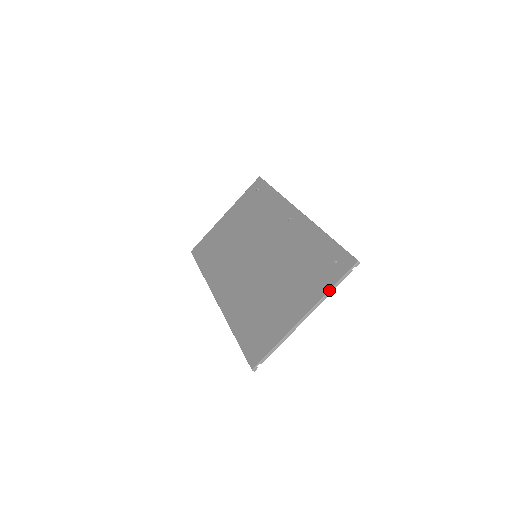
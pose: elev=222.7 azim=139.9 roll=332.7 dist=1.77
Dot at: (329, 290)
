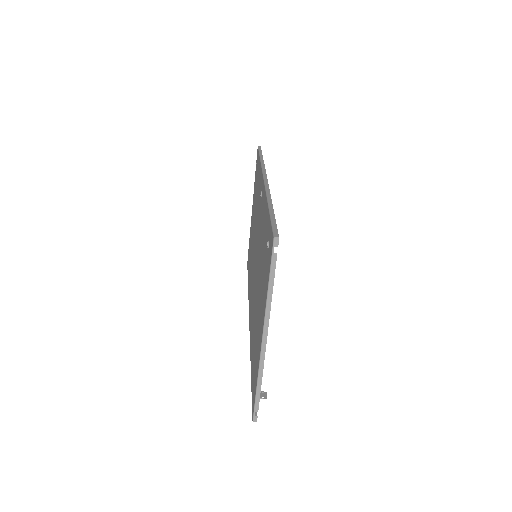
Dot at: (266, 294)
